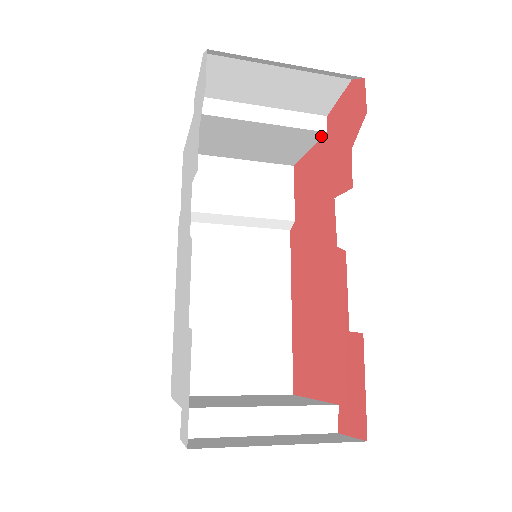
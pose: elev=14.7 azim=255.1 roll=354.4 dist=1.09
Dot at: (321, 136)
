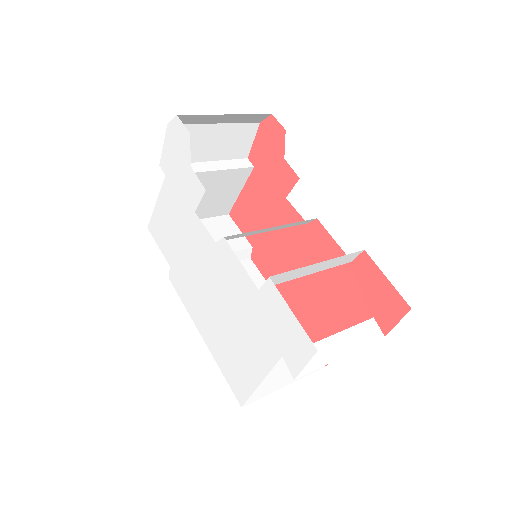
Dot at: (250, 172)
